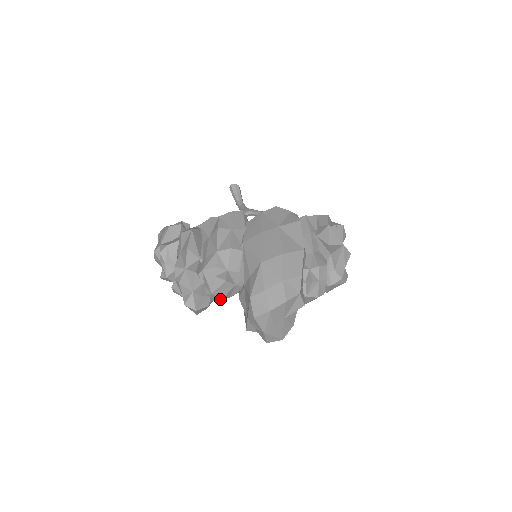
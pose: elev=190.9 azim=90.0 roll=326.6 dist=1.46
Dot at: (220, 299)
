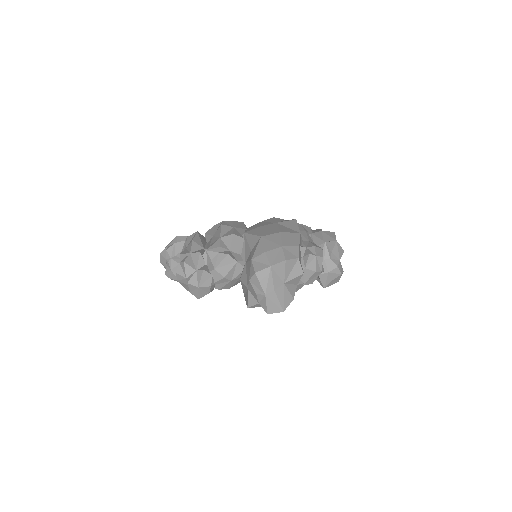
Dot at: (222, 283)
